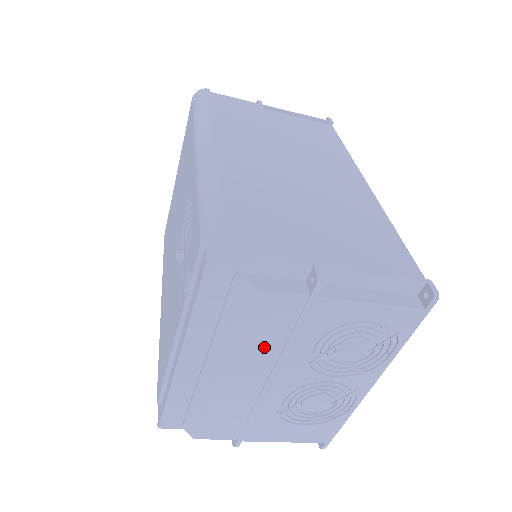
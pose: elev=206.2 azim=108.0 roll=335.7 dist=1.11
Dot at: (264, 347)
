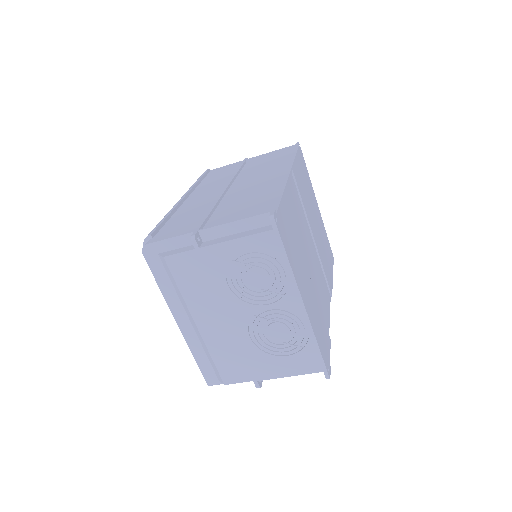
Dot at: (203, 295)
